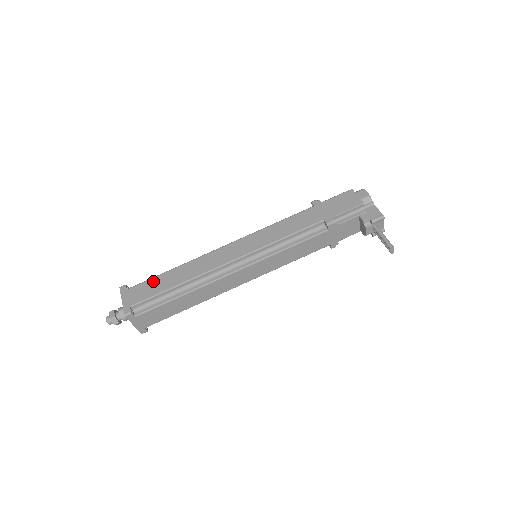
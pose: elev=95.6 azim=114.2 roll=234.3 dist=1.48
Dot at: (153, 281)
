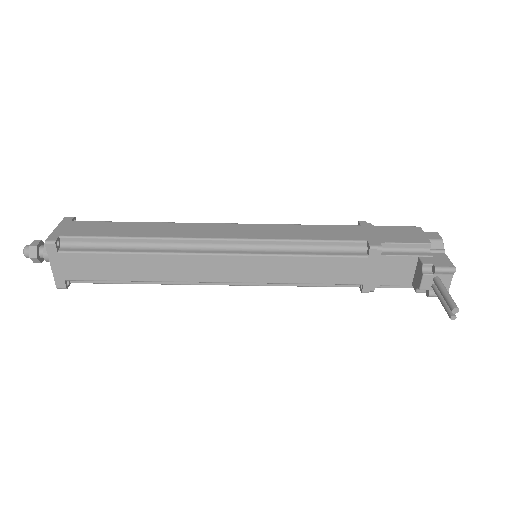
Dot at: (109, 224)
